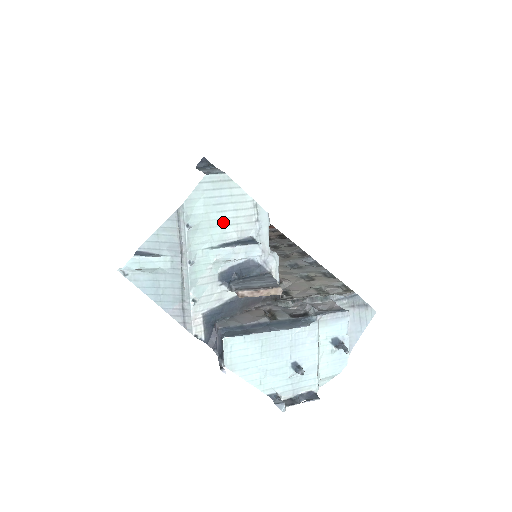
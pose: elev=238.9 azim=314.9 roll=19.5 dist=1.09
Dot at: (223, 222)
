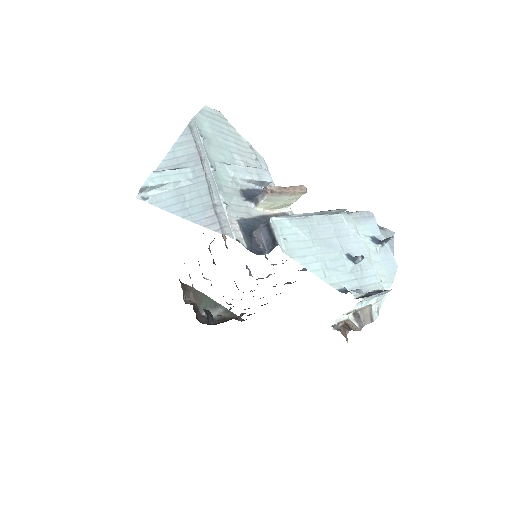
Dot at: (229, 149)
